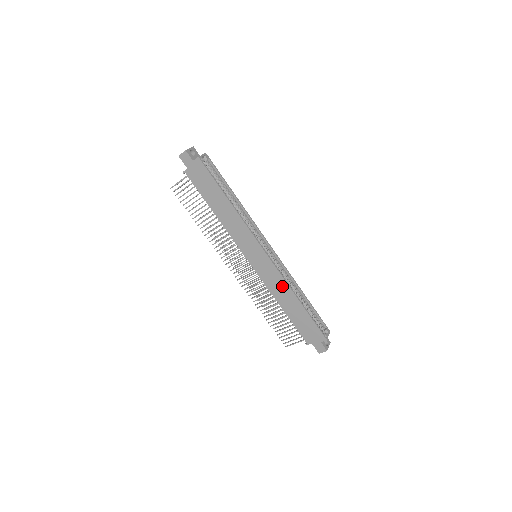
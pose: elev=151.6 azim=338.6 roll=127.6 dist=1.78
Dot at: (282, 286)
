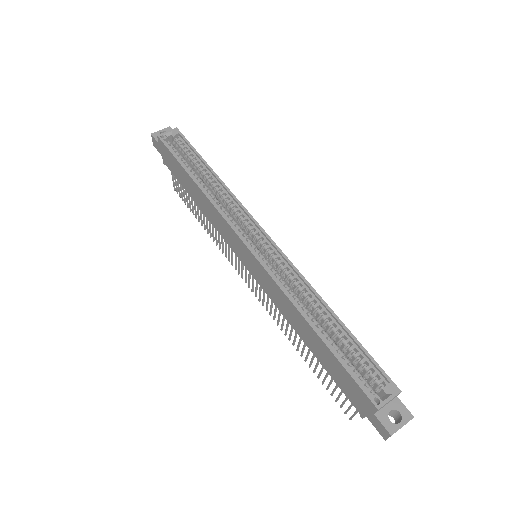
Dot at: (284, 300)
